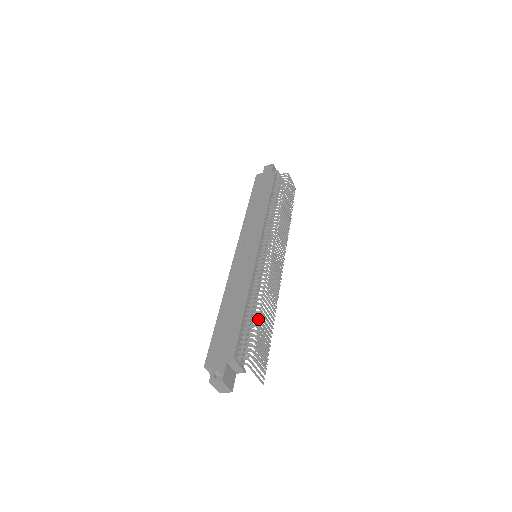
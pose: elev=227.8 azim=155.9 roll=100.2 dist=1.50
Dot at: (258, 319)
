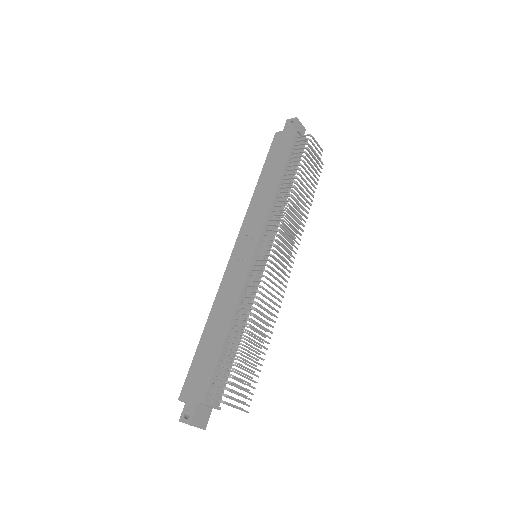
Dot at: occluded
